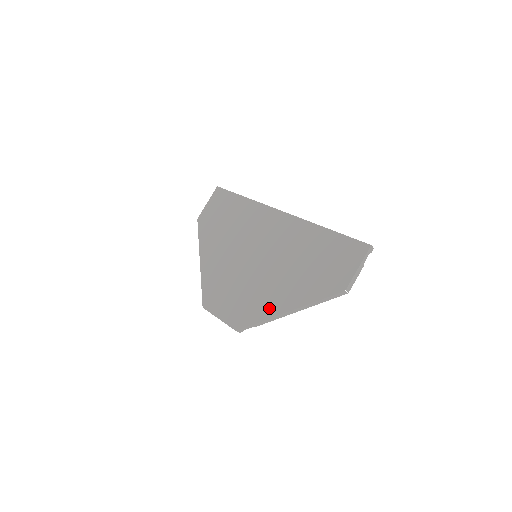
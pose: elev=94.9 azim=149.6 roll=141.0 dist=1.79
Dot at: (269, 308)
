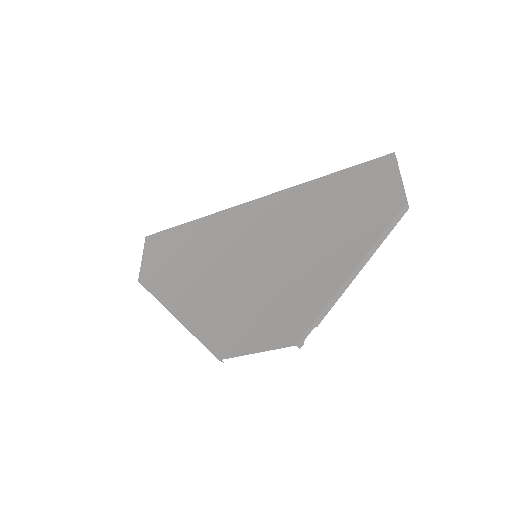
Dot at: (323, 286)
